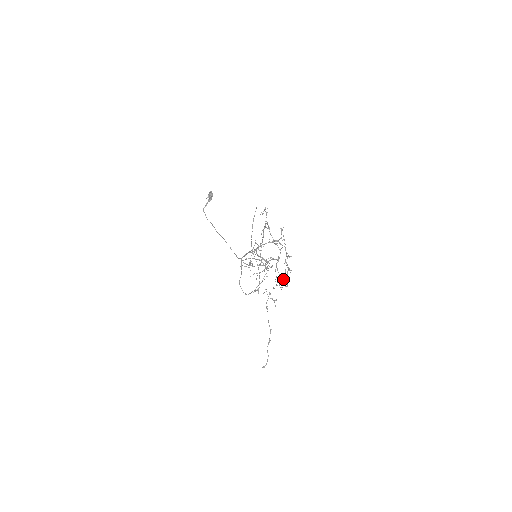
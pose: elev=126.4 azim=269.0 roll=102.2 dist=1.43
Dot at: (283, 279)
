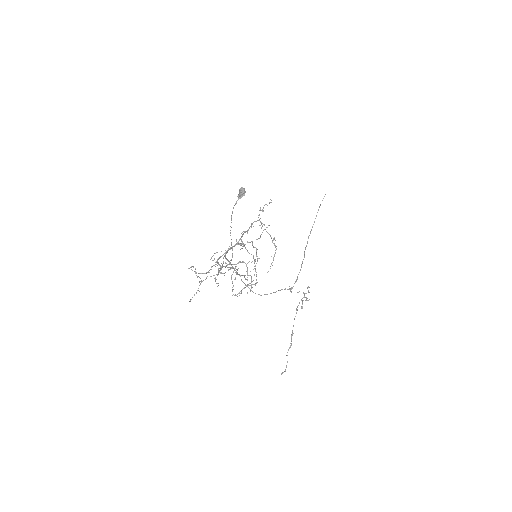
Dot at: occluded
